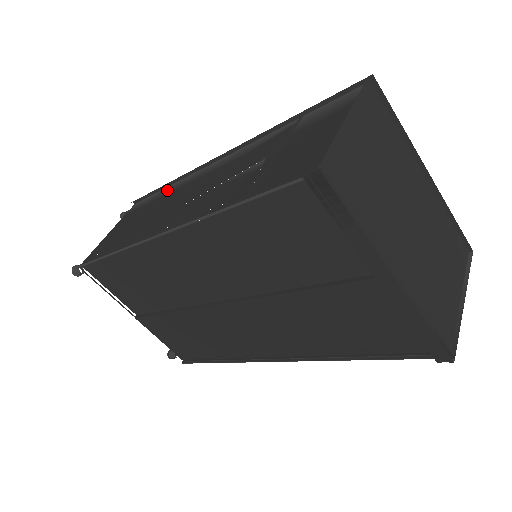
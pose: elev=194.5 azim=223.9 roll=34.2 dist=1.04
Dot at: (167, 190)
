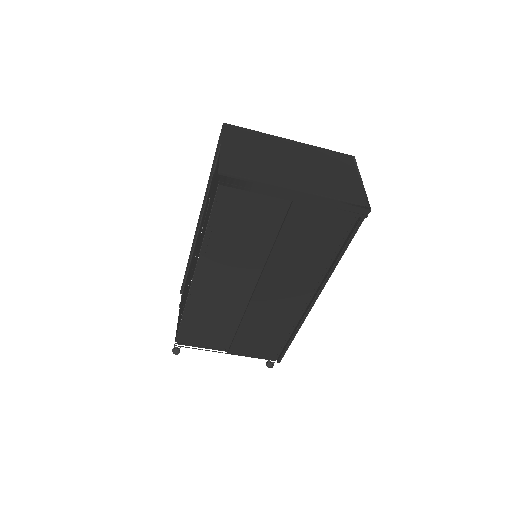
Dot at: (189, 266)
